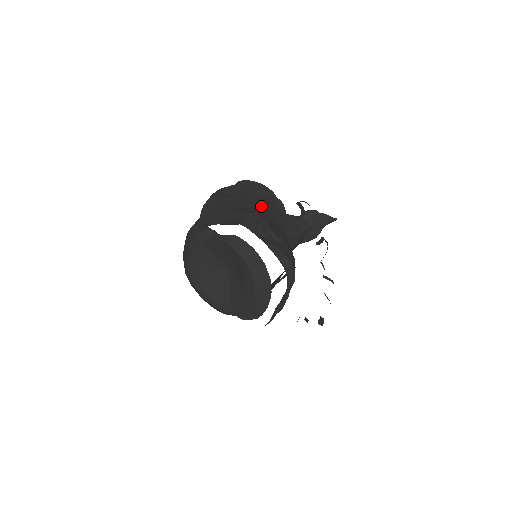
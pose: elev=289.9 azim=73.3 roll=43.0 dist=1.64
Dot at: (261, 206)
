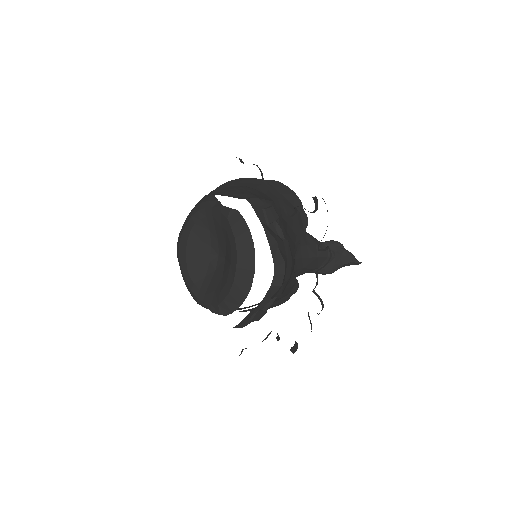
Dot at: (282, 207)
